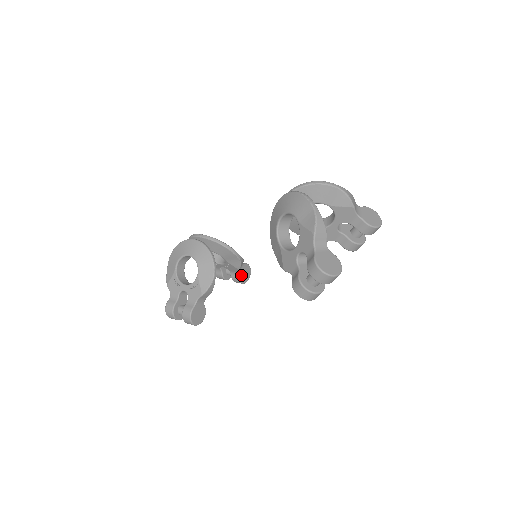
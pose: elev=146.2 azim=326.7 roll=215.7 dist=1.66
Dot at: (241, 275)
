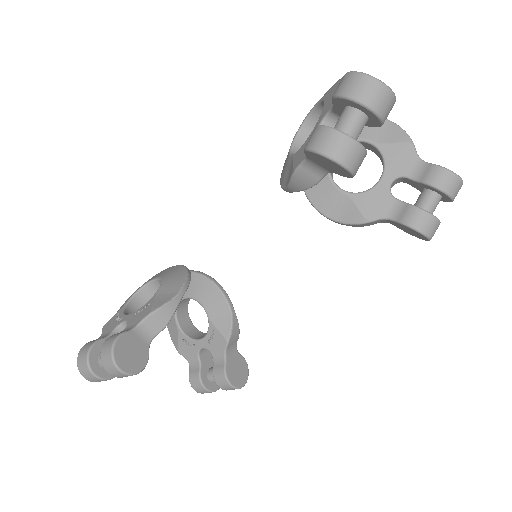
Dot at: (230, 366)
